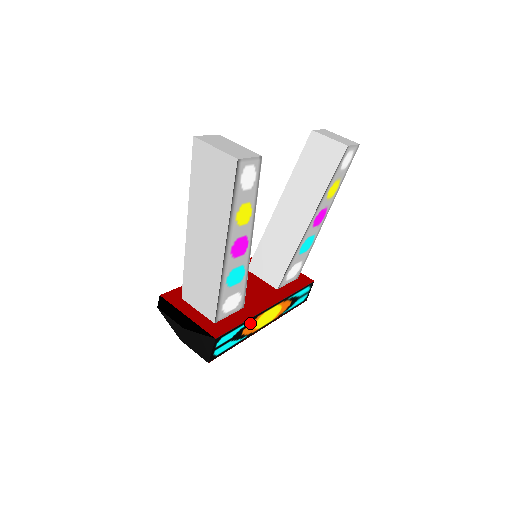
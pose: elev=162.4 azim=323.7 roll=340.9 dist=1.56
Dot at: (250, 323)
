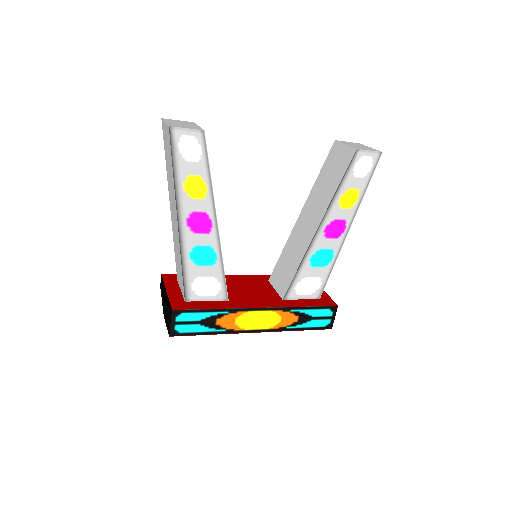
Dot at: (227, 315)
